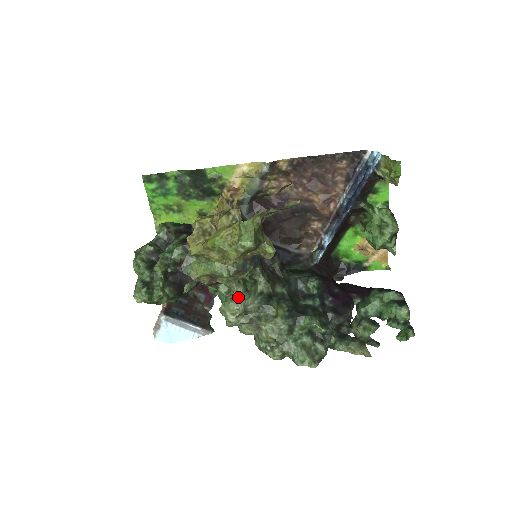
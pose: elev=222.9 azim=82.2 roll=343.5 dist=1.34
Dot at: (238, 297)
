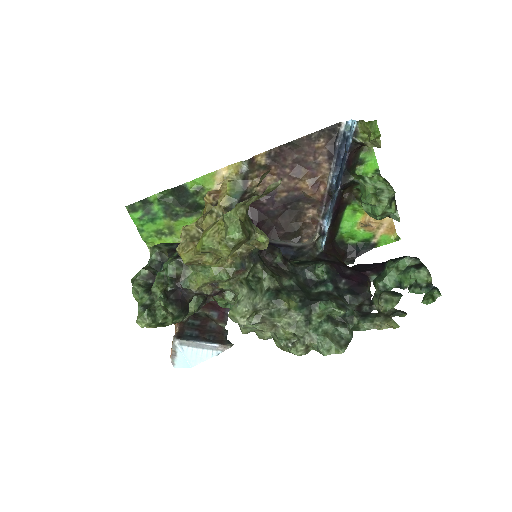
Dot at: (244, 298)
